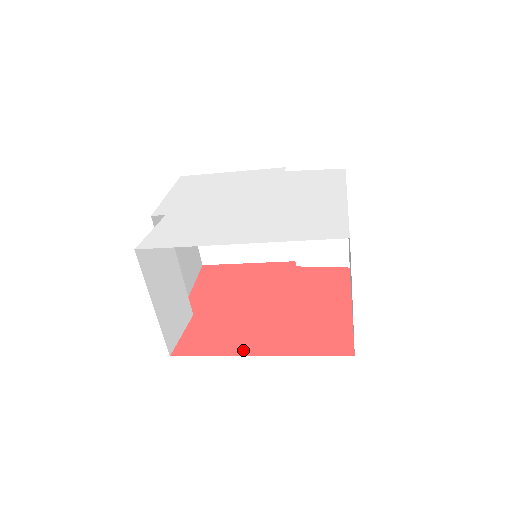
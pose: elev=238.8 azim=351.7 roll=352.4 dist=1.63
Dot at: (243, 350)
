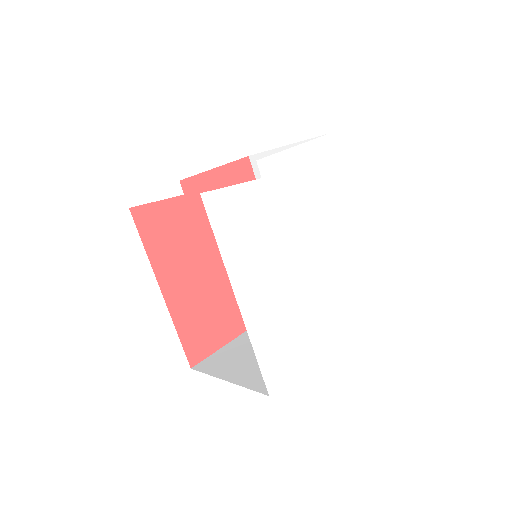
Dot at: (162, 274)
